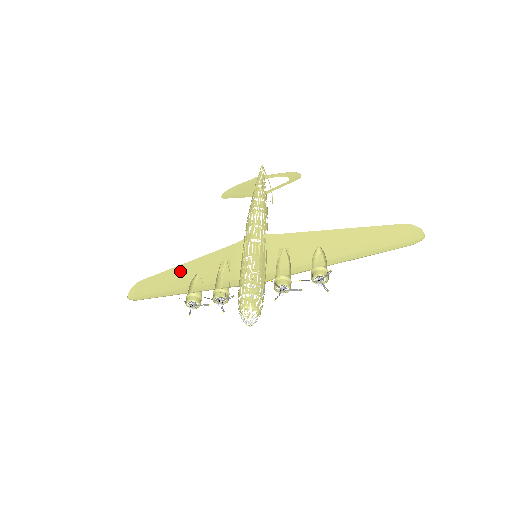
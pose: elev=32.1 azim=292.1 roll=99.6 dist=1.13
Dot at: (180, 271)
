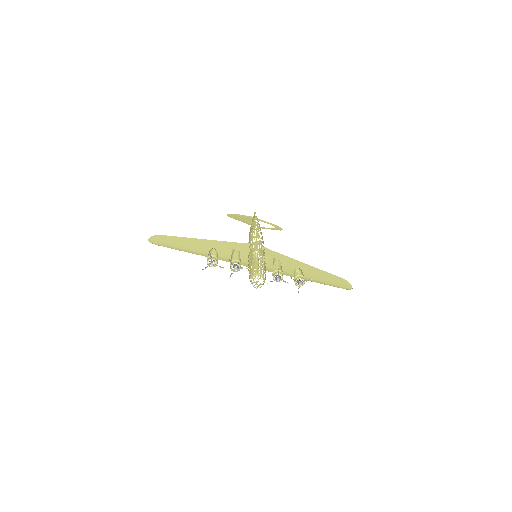
Dot at: (198, 242)
